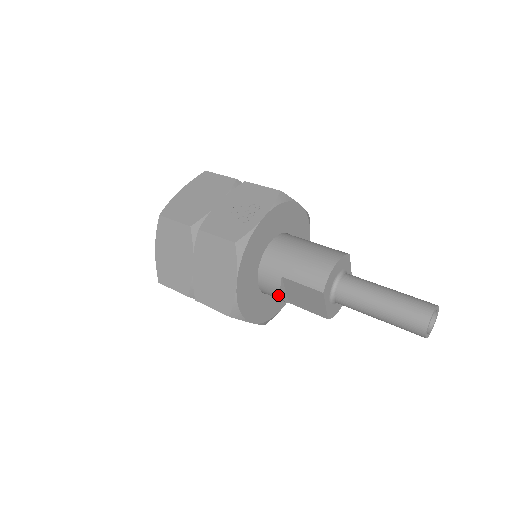
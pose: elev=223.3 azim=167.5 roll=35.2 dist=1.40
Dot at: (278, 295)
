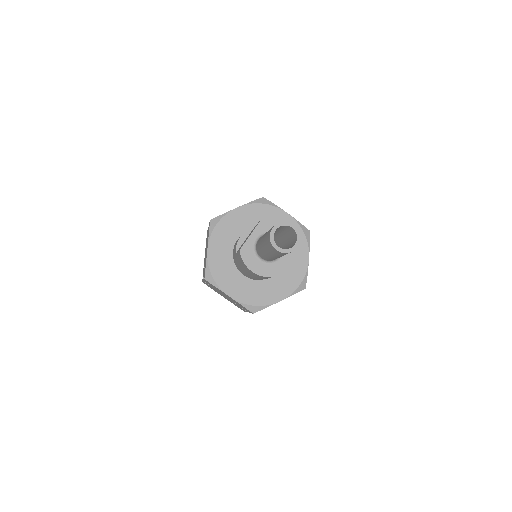
Dot at: (240, 238)
